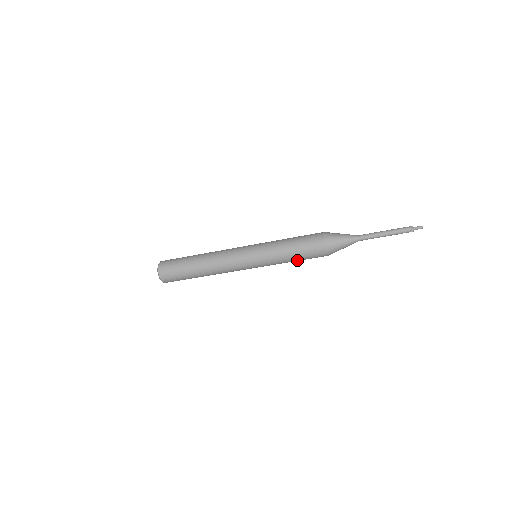
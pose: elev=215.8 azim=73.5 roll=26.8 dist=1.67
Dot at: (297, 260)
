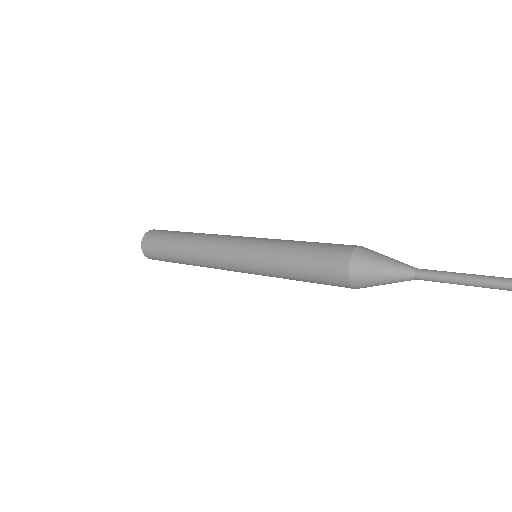
Dot at: (306, 280)
